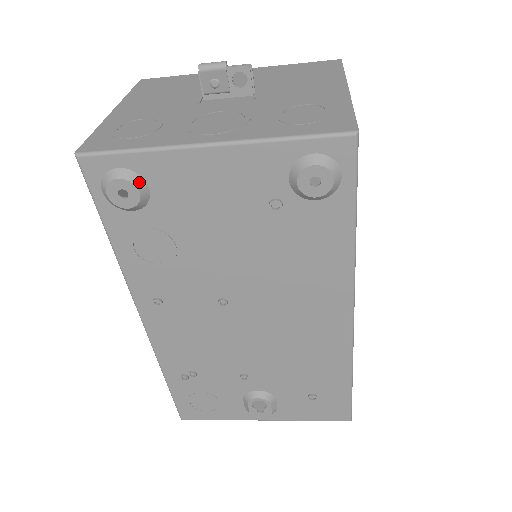
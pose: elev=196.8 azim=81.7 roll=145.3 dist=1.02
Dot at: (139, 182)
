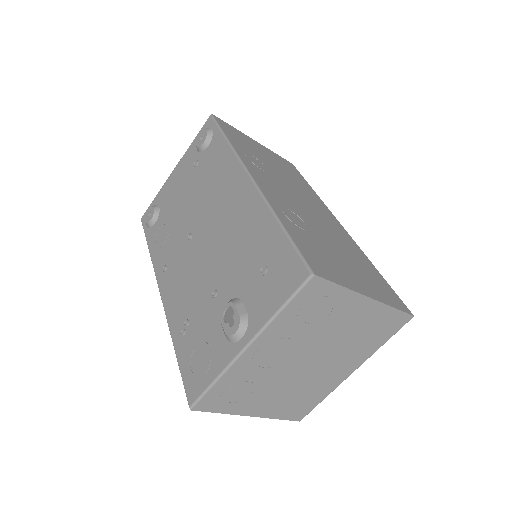
Dot at: (155, 206)
